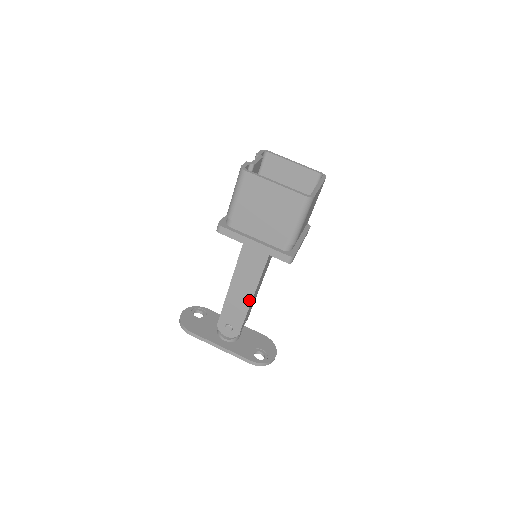
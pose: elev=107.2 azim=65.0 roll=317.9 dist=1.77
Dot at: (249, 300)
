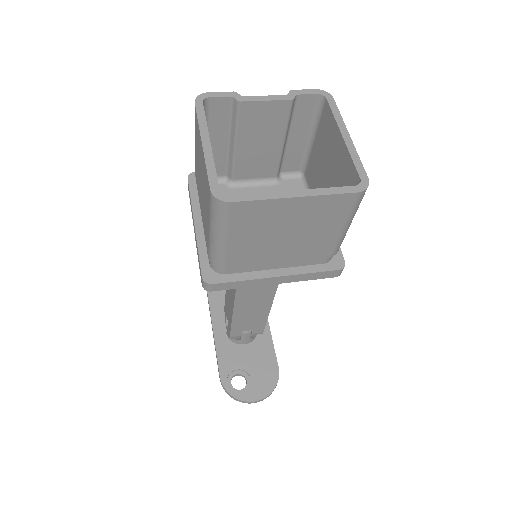
Dot at: occluded
